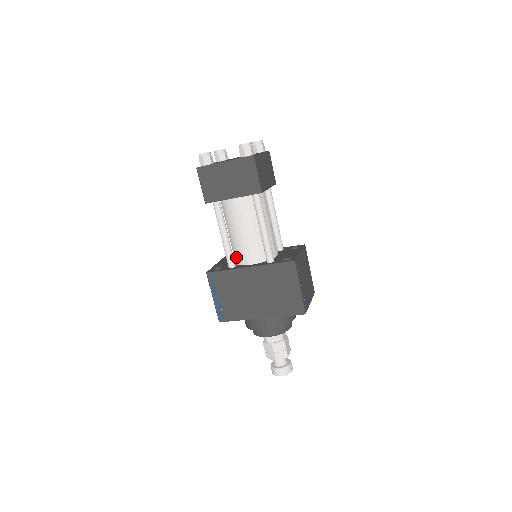
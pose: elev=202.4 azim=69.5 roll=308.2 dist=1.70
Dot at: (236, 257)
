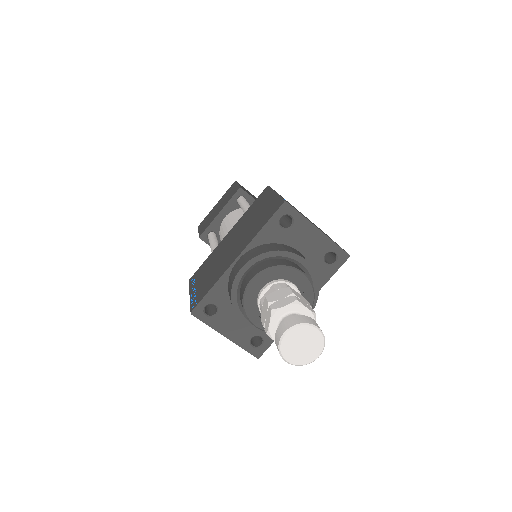
Dot at: occluded
